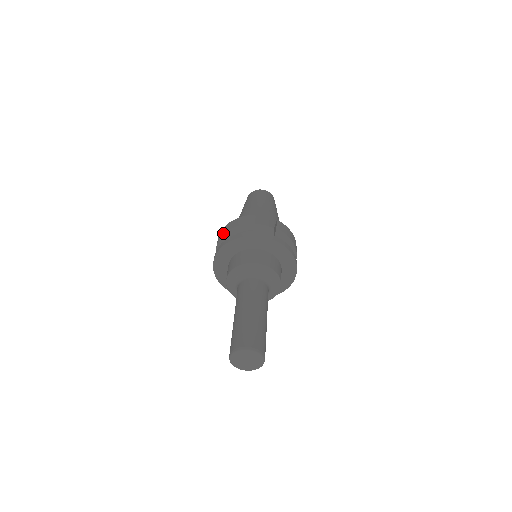
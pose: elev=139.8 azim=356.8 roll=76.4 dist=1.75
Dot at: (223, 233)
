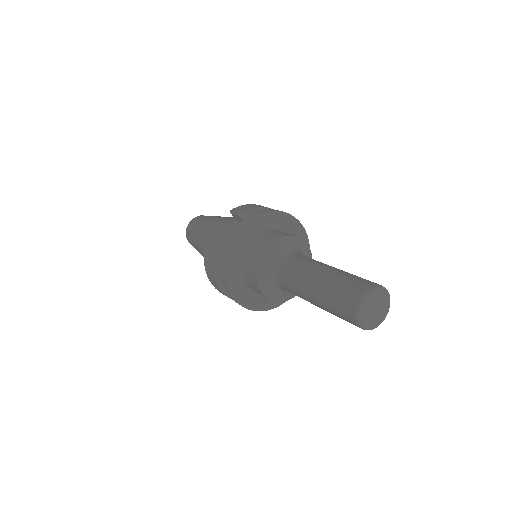
Dot at: (212, 277)
